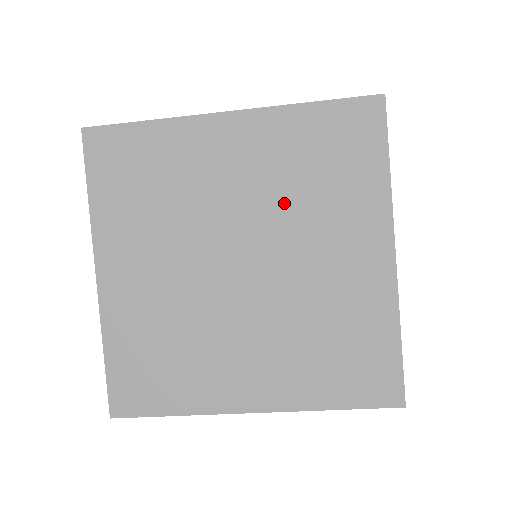
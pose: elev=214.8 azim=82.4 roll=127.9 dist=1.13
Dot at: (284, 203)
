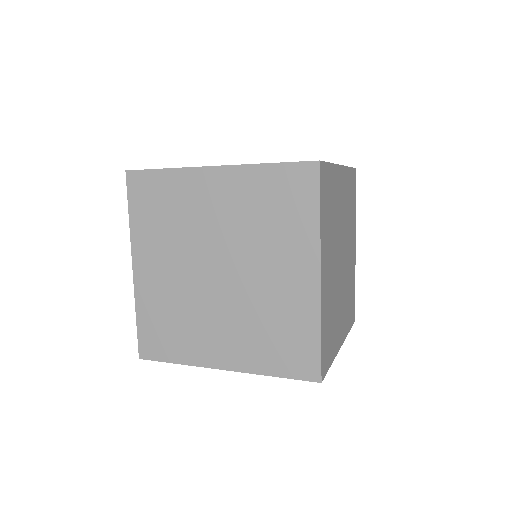
Dot at: occluded
